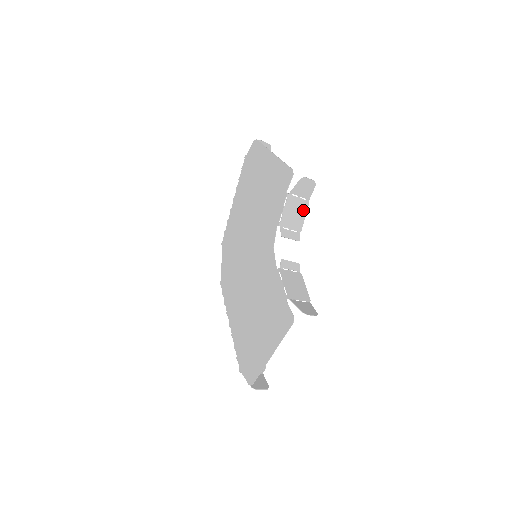
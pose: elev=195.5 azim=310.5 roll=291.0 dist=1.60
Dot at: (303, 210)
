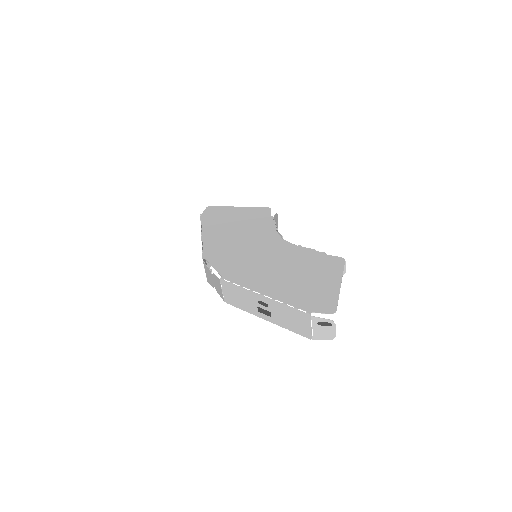
Dot at: occluded
